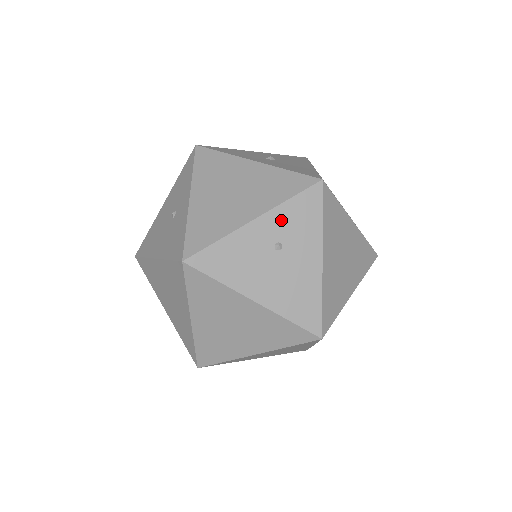
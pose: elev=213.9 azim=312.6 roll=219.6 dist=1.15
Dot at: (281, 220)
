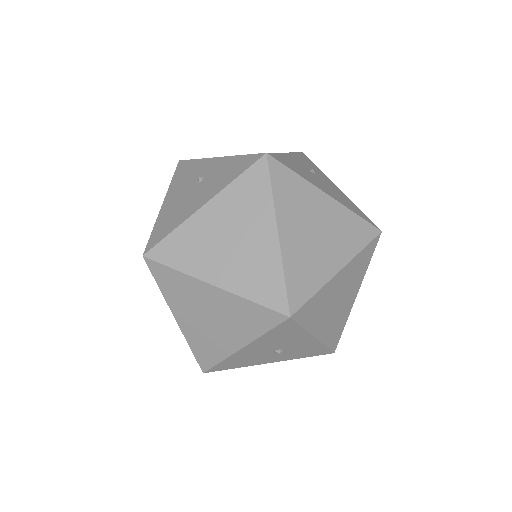
Dot at: (301, 160)
